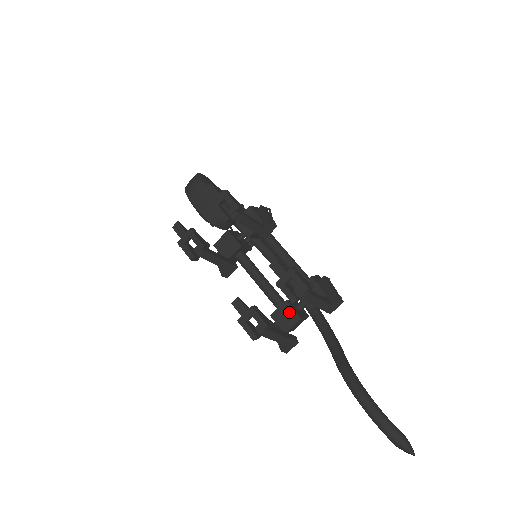
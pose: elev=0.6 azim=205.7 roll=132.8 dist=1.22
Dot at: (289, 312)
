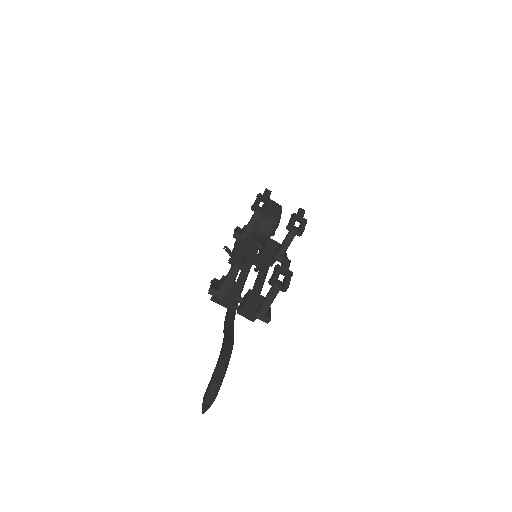
Dot at: (234, 289)
